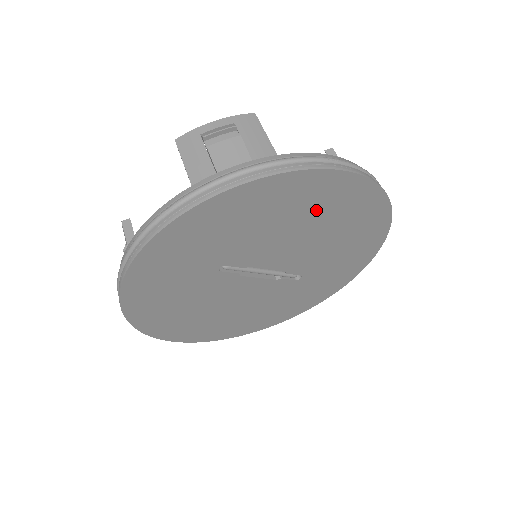
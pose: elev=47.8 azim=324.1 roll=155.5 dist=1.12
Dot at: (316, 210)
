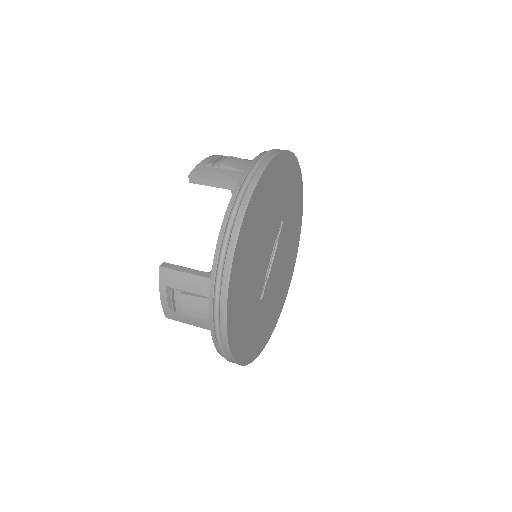
Dot at: (250, 250)
